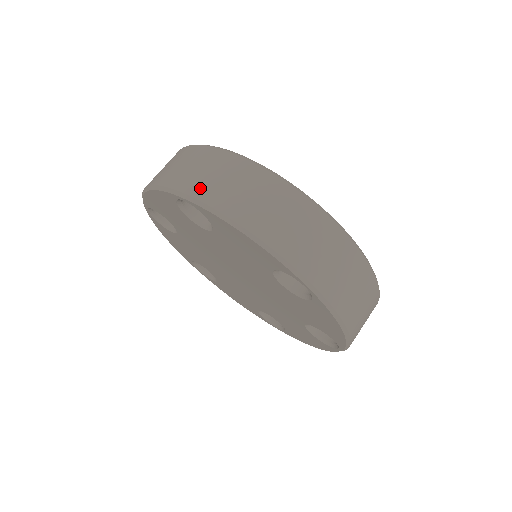
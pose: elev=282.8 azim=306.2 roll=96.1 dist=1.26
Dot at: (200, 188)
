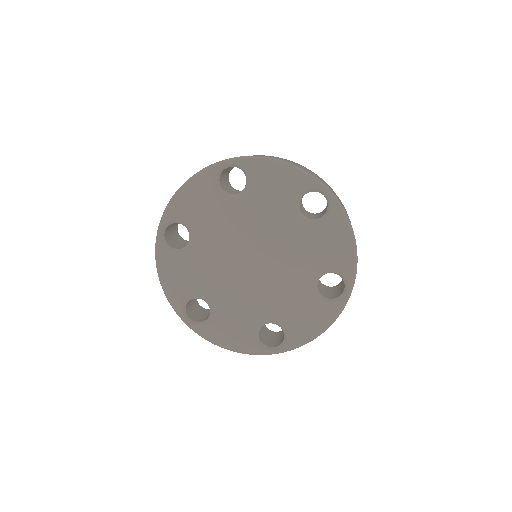
Dot at: occluded
